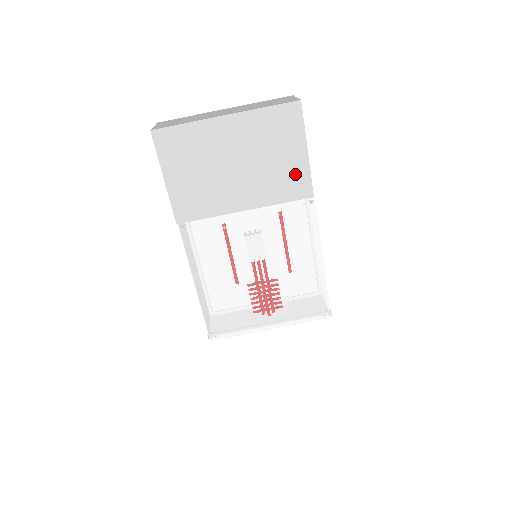
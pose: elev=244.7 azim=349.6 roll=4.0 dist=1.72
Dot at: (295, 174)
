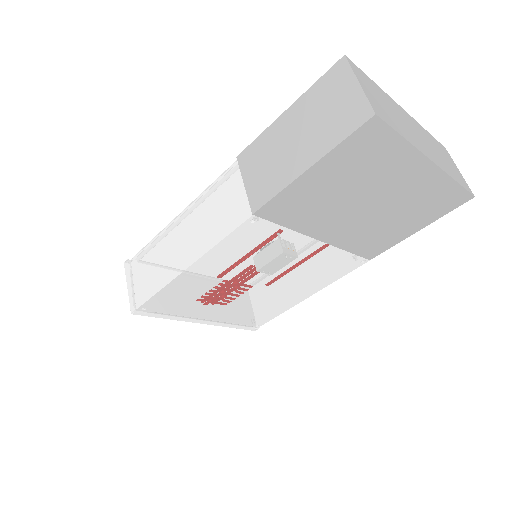
Dot at: (388, 239)
